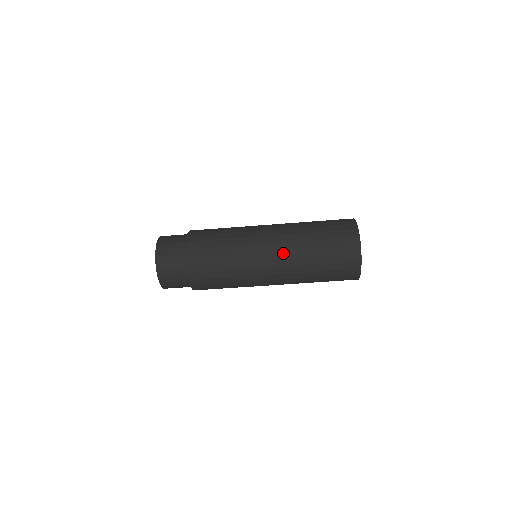
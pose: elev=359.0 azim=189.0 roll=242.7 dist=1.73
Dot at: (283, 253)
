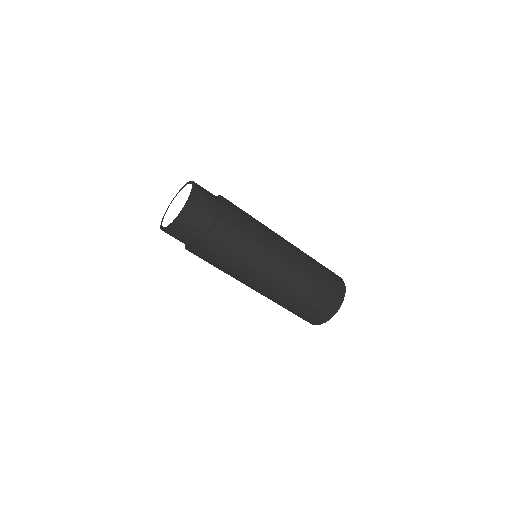
Dot at: (279, 288)
